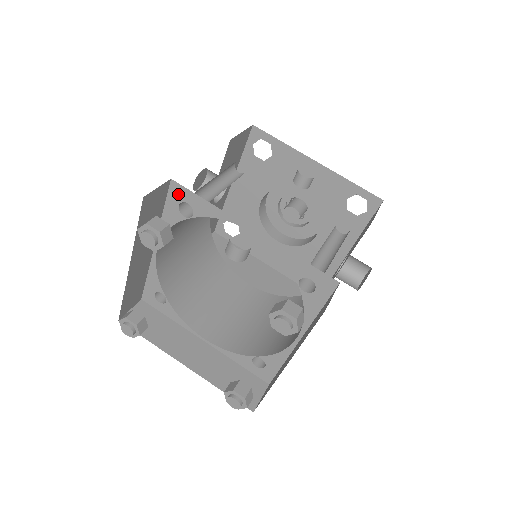
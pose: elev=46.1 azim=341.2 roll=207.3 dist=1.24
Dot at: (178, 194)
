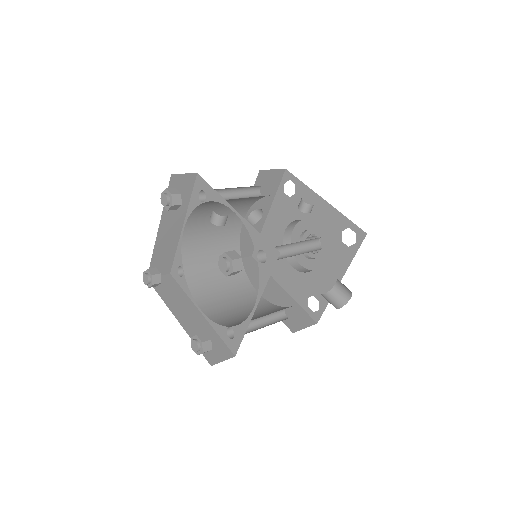
Dot at: (199, 184)
